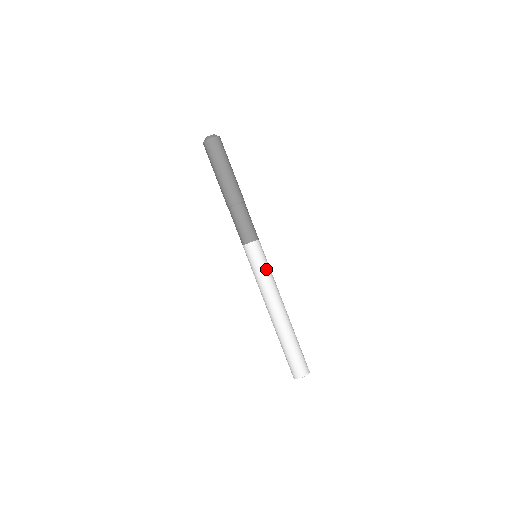
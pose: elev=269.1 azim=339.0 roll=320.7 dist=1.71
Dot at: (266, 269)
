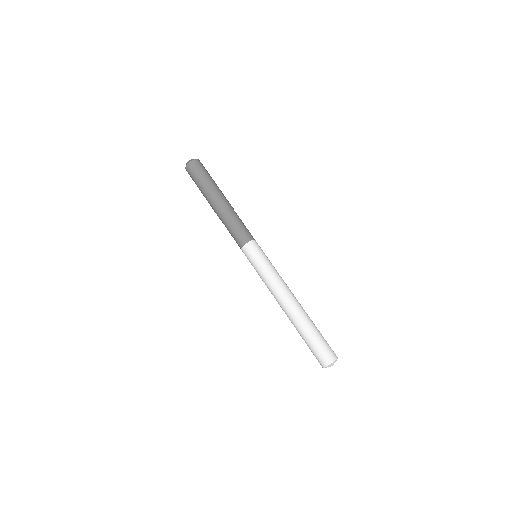
Dot at: (263, 267)
